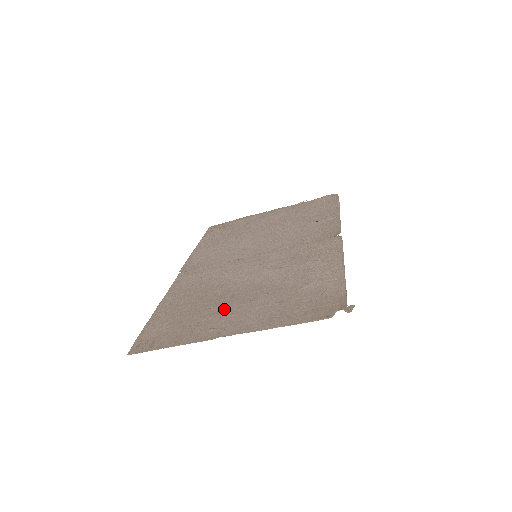
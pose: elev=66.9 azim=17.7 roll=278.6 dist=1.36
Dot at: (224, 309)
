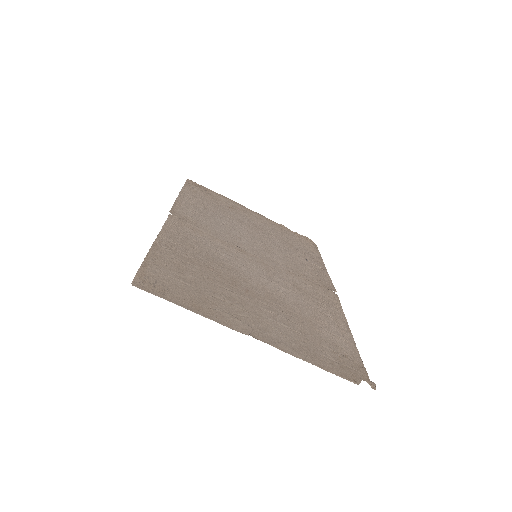
Dot at: (243, 301)
